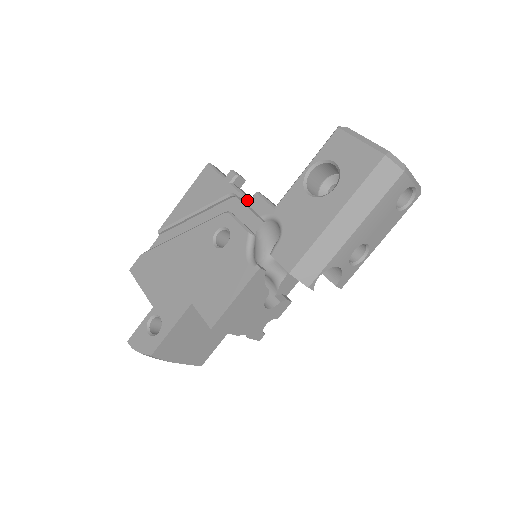
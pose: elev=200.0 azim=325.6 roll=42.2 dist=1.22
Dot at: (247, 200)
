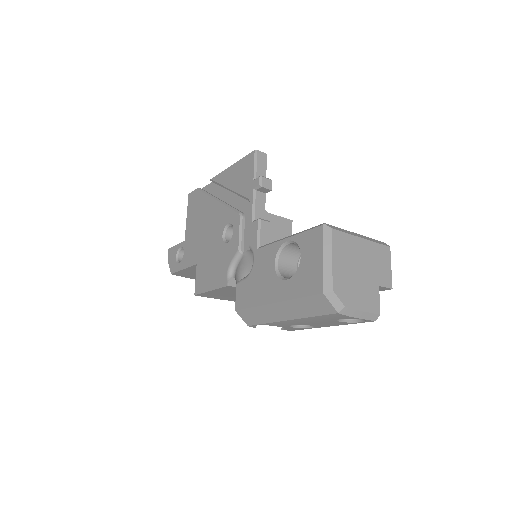
Dot at: (251, 220)
